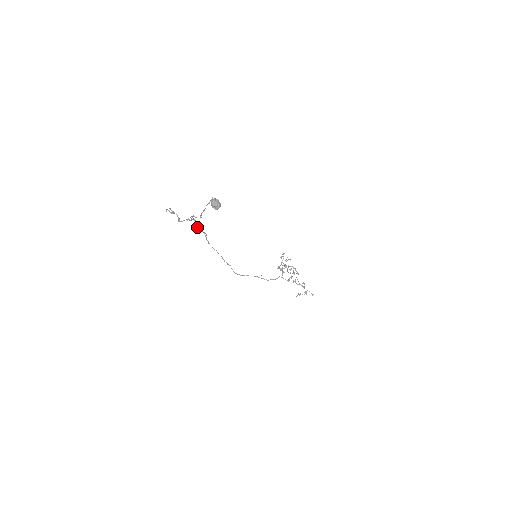
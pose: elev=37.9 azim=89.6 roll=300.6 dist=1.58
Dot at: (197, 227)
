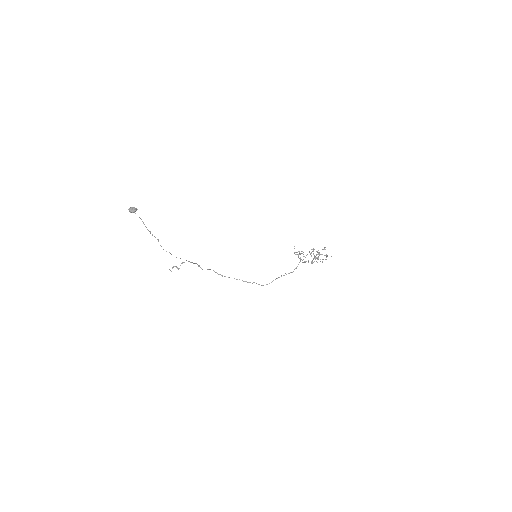
Dot at: occluded
